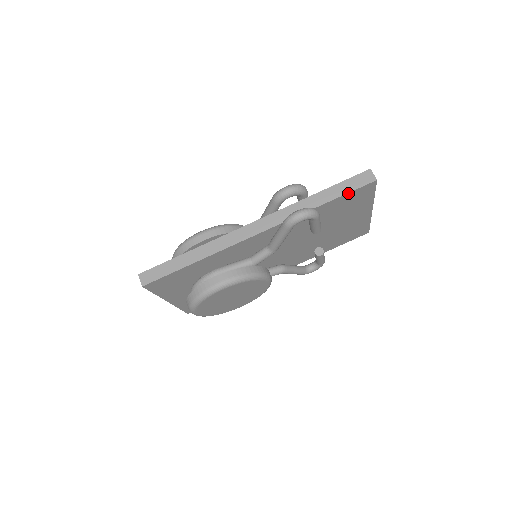
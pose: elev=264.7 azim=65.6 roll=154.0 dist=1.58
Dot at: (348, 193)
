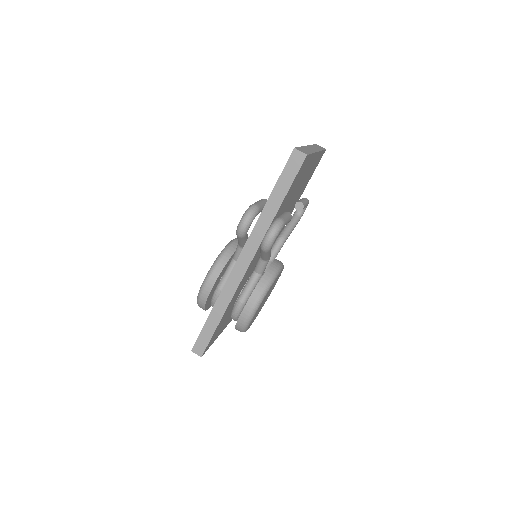
Dot at: (292, 184)
